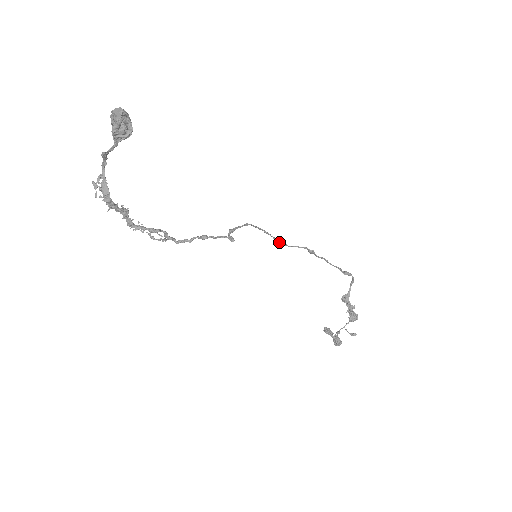
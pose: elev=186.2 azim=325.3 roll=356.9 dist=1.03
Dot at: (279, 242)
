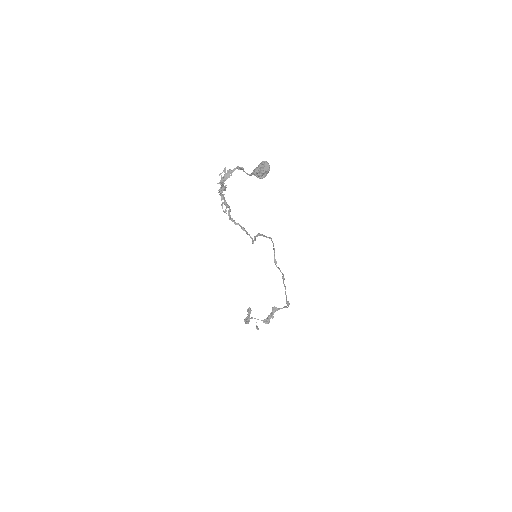
Dot at: (274, 260)
